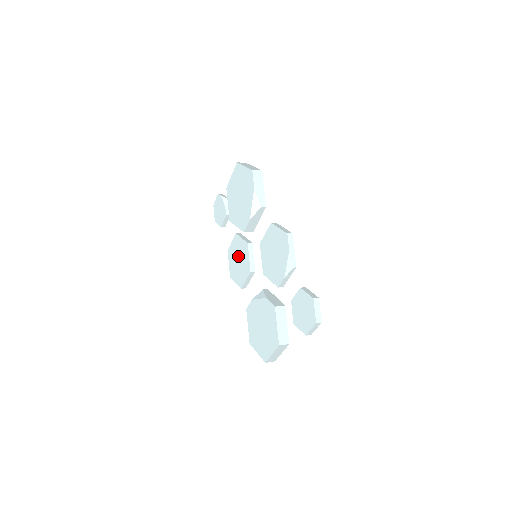
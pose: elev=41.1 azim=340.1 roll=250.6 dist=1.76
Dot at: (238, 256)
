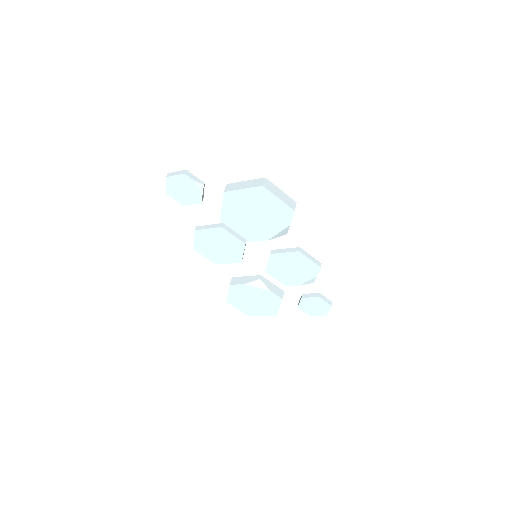
Dot at: (220, 244)
